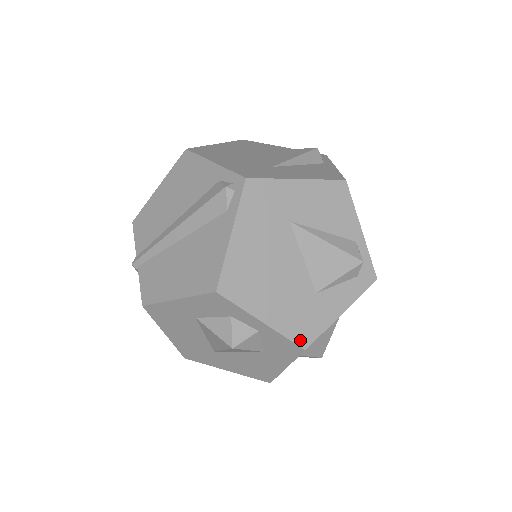
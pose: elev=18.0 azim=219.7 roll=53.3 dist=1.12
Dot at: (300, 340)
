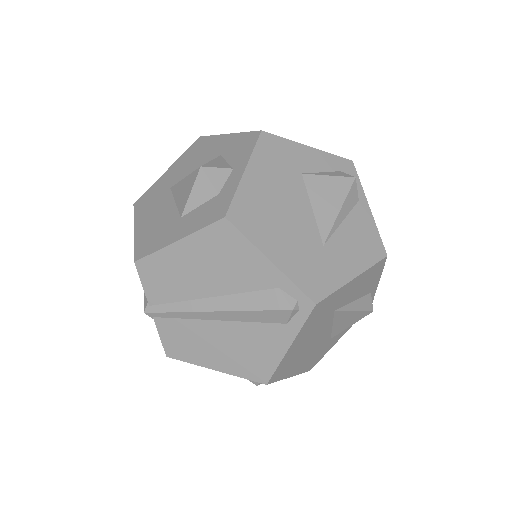
Dot at: (309, 368)
